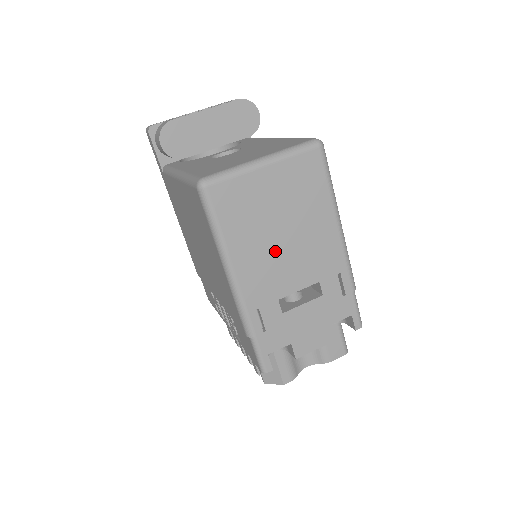
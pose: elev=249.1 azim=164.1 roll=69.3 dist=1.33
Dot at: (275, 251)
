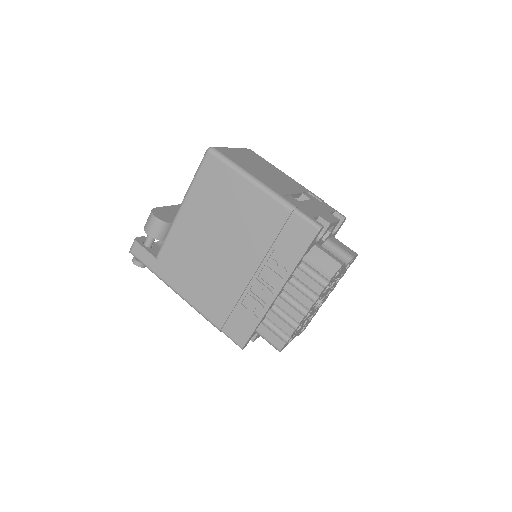
Dot at: (268, 176)
